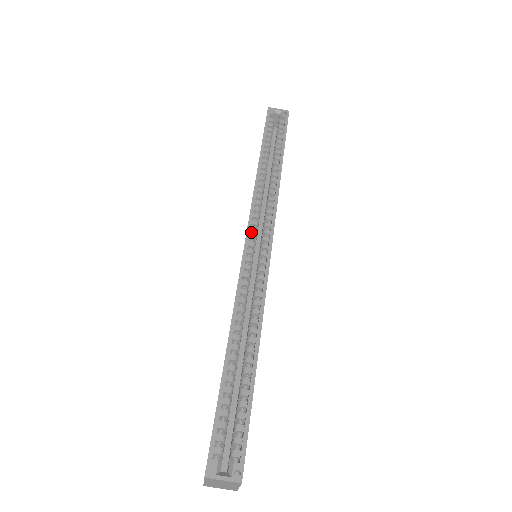
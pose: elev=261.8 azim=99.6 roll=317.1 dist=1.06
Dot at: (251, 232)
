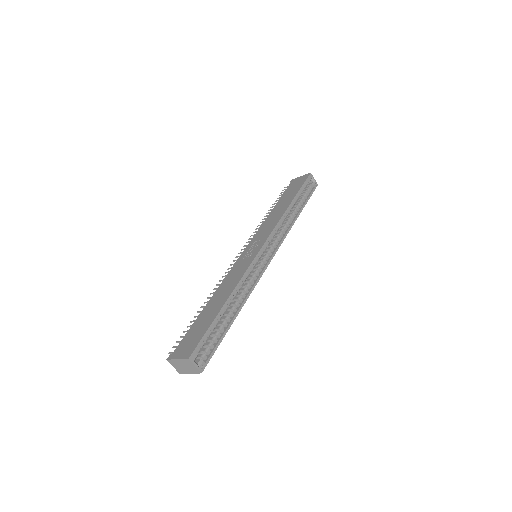
Dot at: occluded
